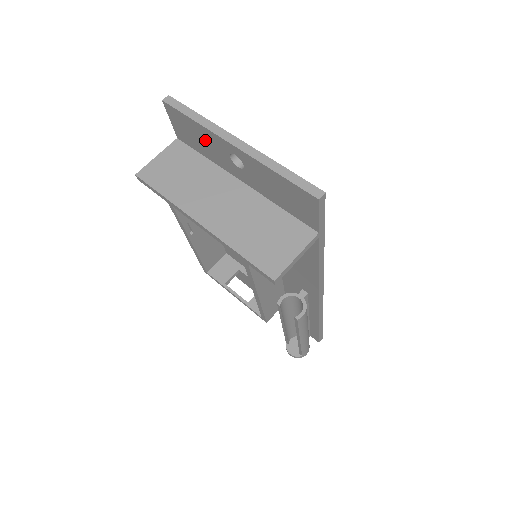
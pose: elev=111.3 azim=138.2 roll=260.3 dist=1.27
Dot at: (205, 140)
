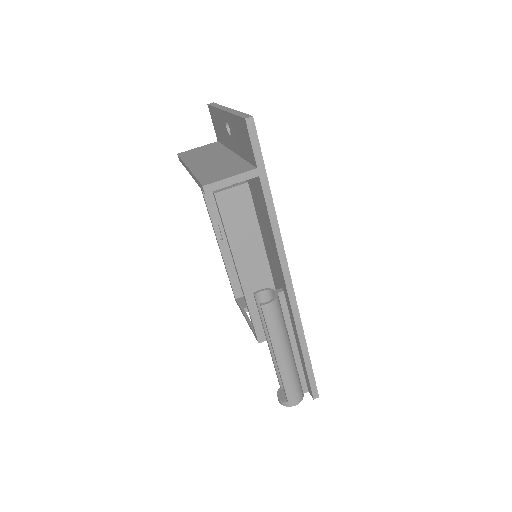
Dot at: (220, 124)
